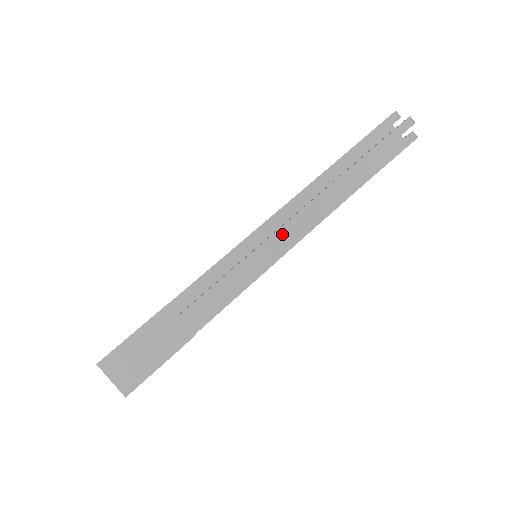
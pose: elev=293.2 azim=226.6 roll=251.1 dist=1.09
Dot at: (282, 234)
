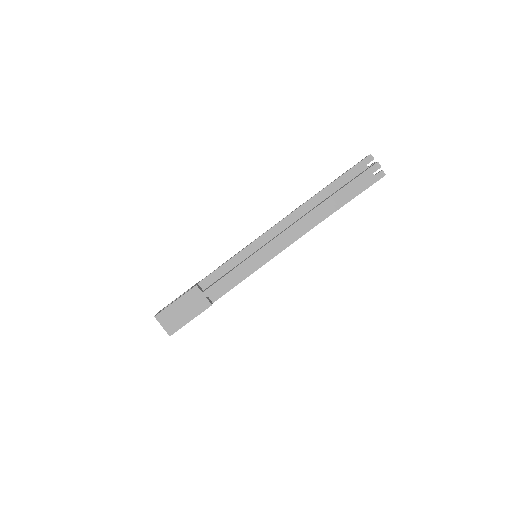
Dot at: (272, 245)
